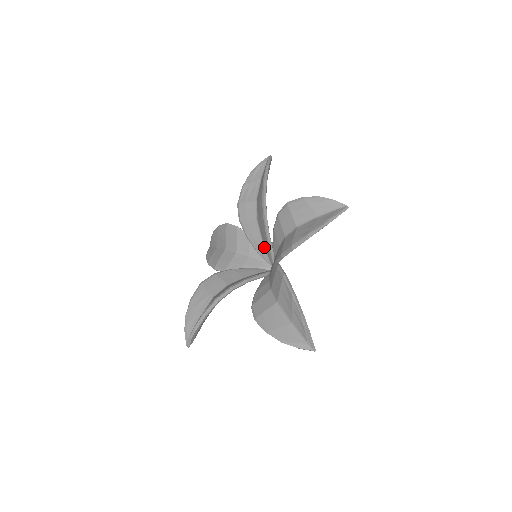
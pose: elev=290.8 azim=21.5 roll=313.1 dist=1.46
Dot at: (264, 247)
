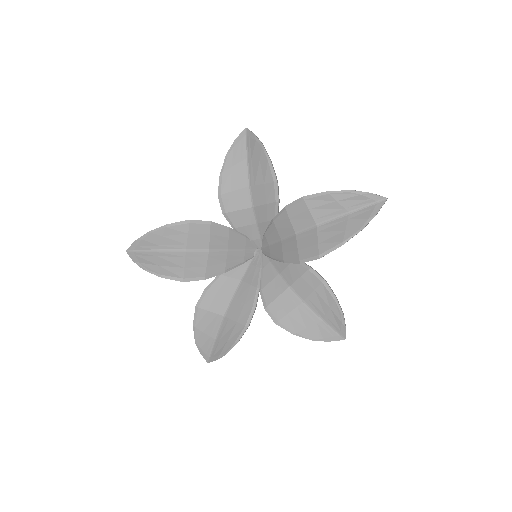
Dot at: (273, 242)
